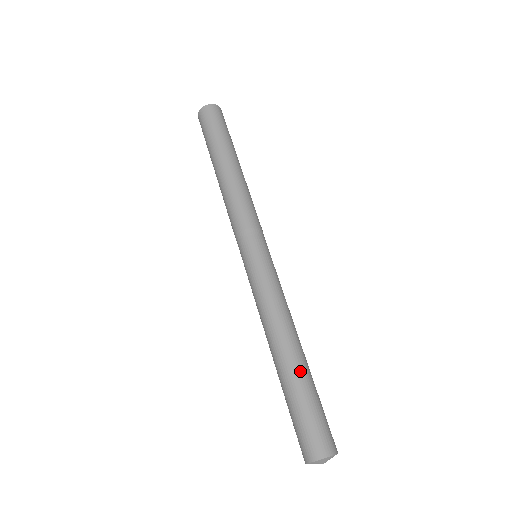
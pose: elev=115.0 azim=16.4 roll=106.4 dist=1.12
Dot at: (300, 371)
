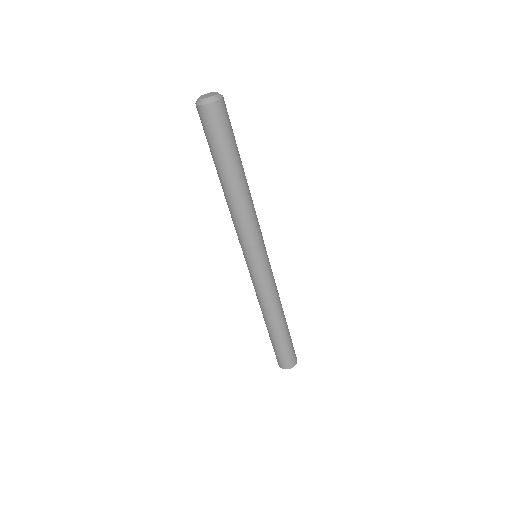
Dot at: (282, 333)
